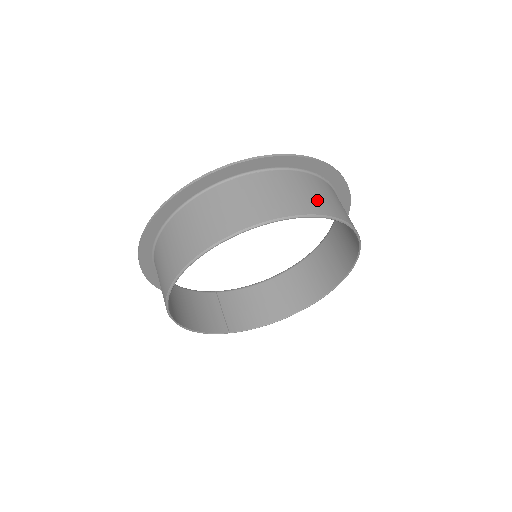
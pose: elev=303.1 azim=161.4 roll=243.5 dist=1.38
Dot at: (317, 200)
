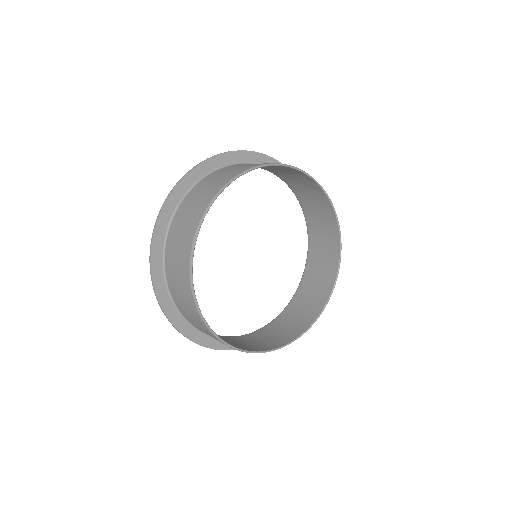
Dot at: (246, 166)
